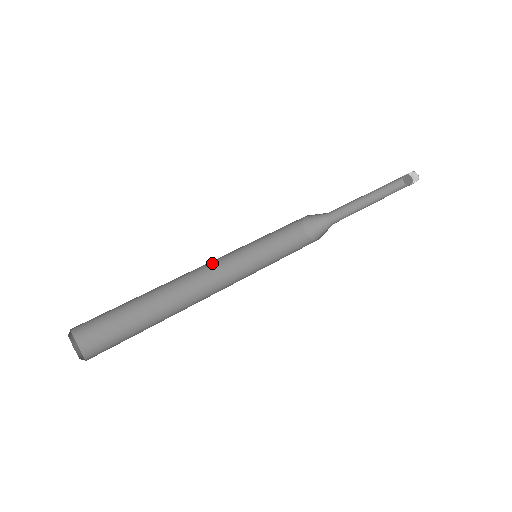
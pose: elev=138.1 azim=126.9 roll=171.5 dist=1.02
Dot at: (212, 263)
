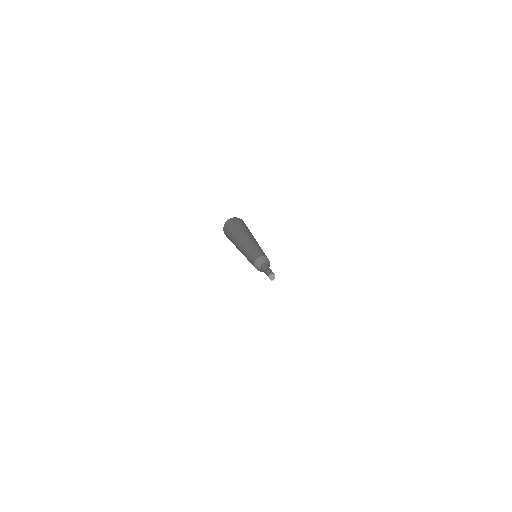
Dot at: (248, 243)
